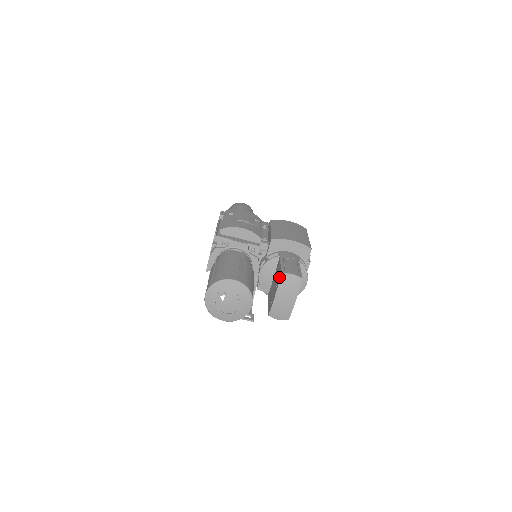
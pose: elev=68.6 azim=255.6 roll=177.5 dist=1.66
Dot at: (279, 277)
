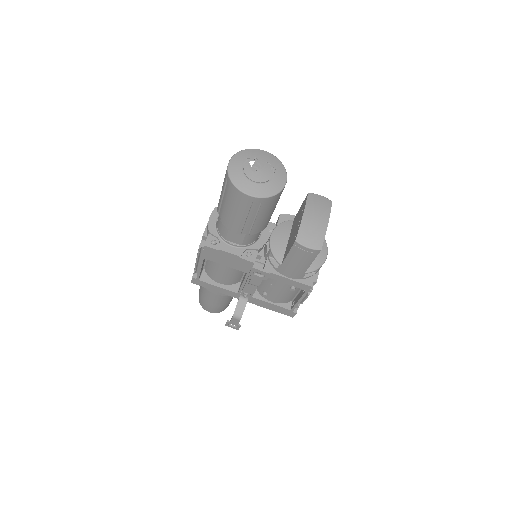
Dot at: (305, 201)
